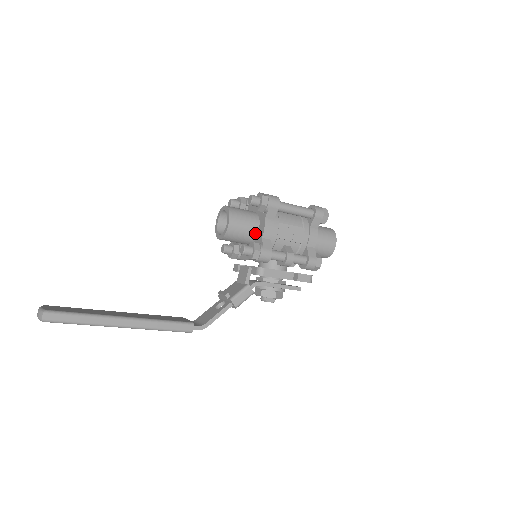
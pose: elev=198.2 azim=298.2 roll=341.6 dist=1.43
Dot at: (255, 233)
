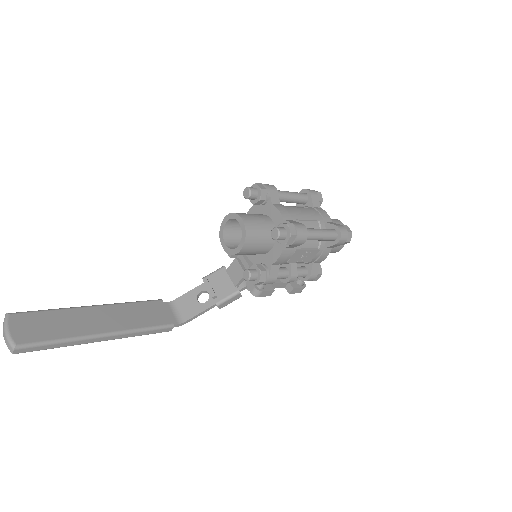
Dot at: (265, 252)
